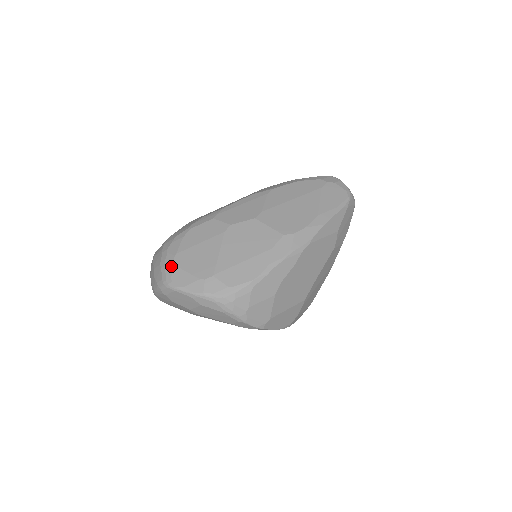
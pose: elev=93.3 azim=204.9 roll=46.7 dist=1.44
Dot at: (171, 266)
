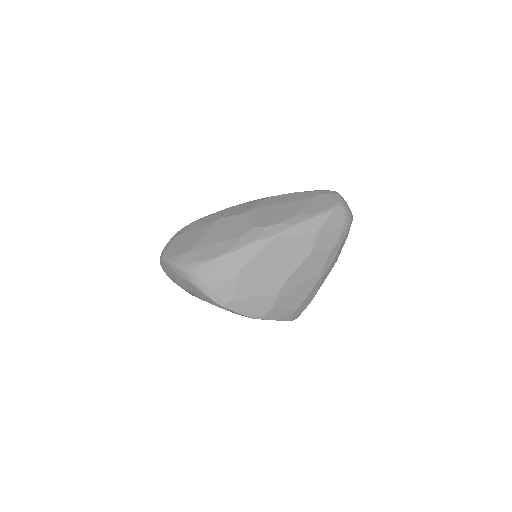
Dot at: (169, 244)
